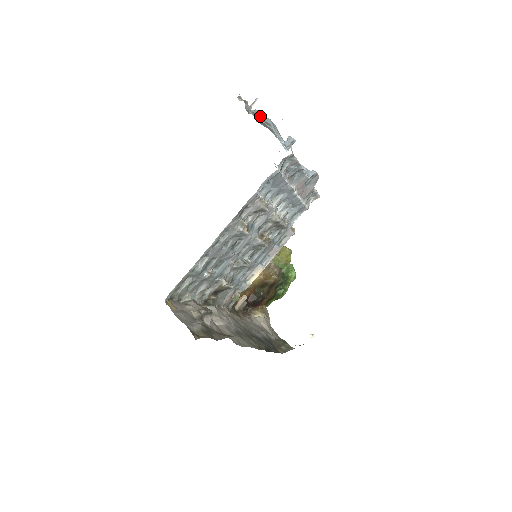
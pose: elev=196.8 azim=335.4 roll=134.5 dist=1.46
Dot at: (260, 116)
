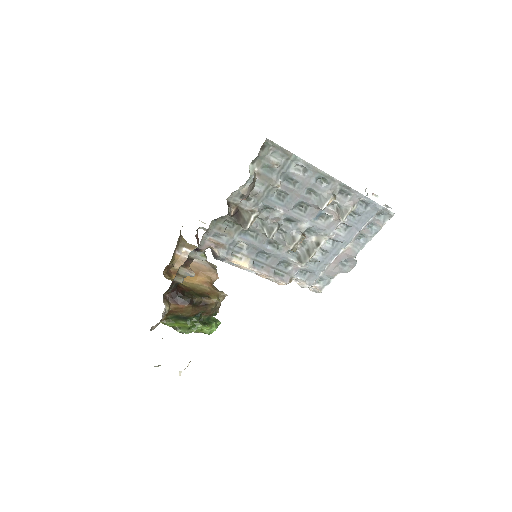
Dot at: occluded
